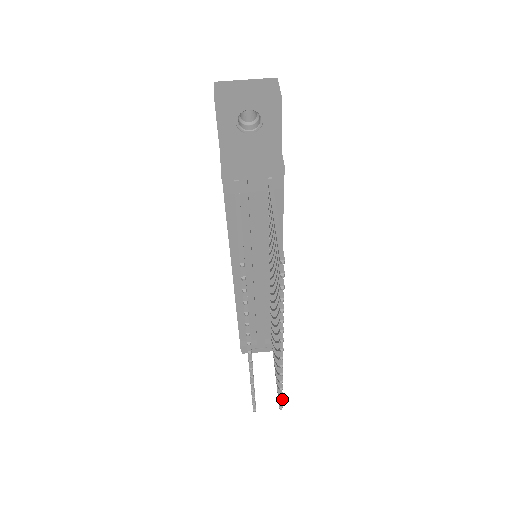
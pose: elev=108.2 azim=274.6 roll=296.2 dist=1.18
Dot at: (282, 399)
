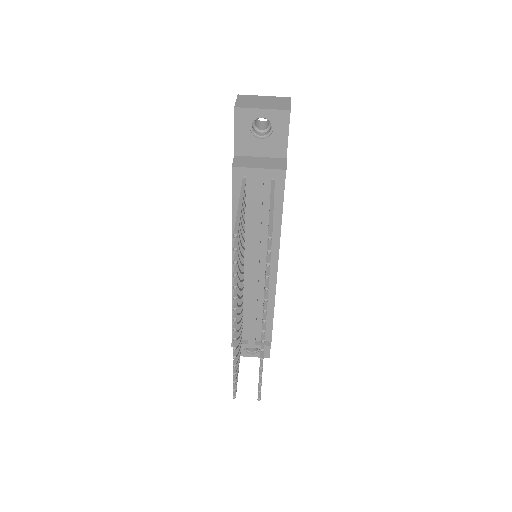
Dot at: occluded
